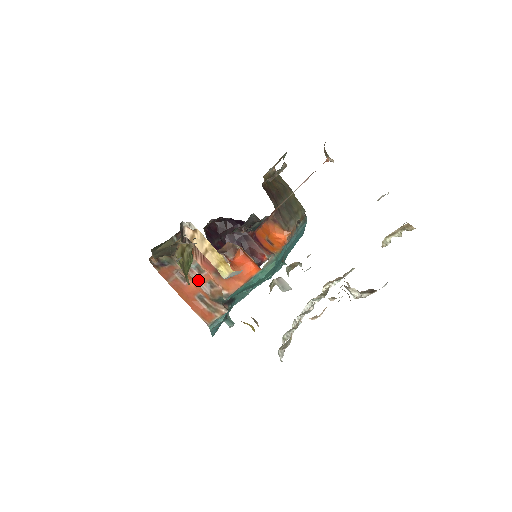
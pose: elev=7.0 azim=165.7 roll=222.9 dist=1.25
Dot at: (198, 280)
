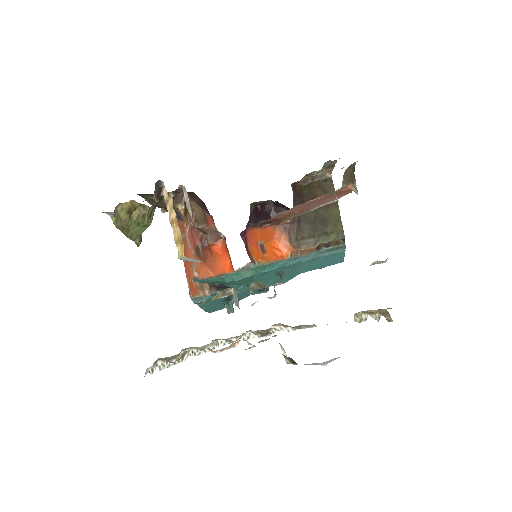
Dot at: occluded
